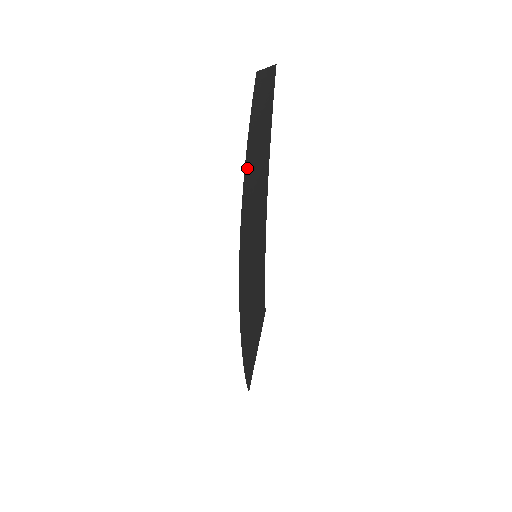
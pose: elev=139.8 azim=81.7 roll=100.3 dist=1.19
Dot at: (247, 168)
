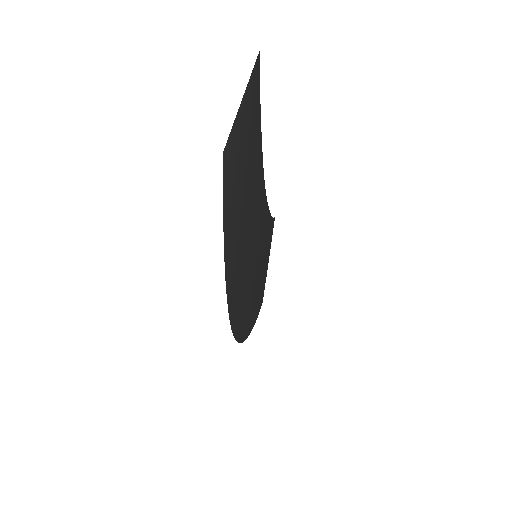
Dot at: (229, 276)
